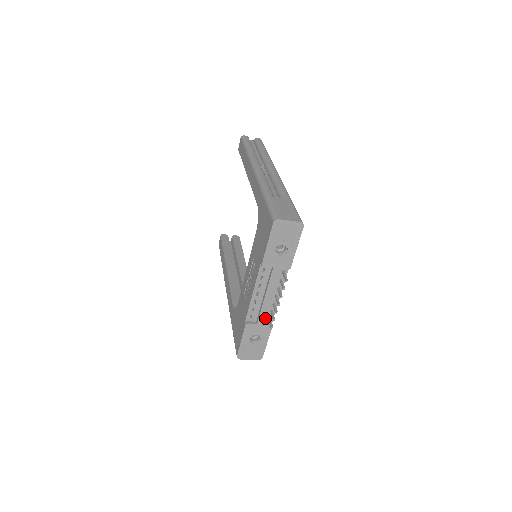
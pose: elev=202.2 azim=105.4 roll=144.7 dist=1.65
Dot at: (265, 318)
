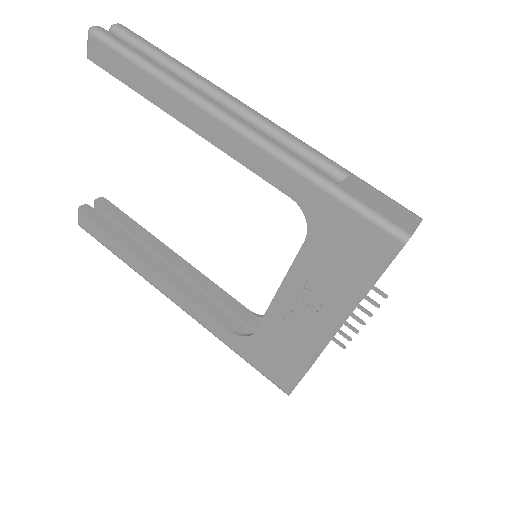
Dot at: occluded
